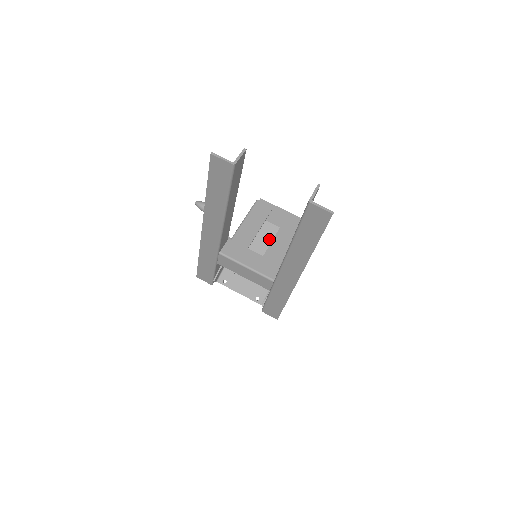
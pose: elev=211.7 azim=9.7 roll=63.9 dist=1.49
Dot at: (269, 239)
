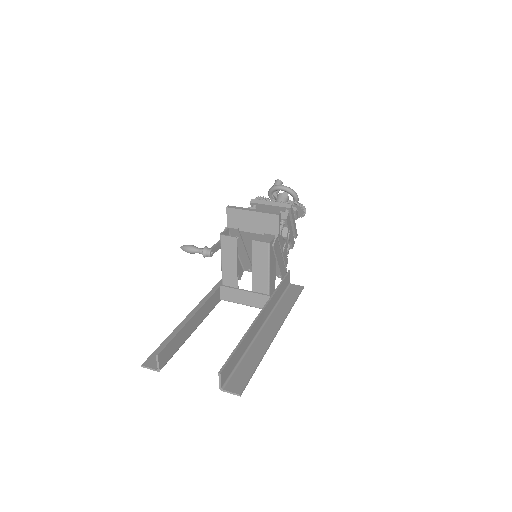
Dot at: occluded
